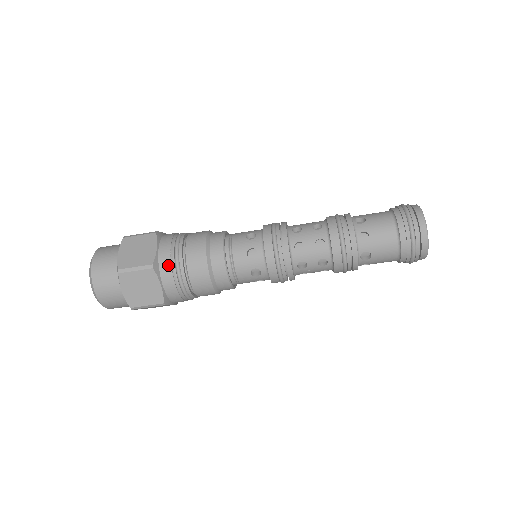
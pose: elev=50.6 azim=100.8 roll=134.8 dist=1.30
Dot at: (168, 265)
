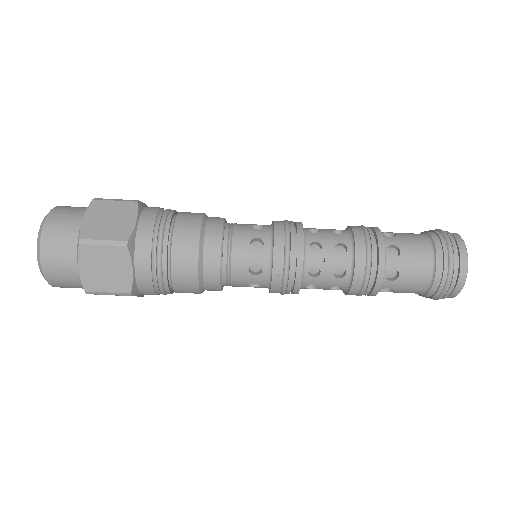
Dot at: (155, 210)
